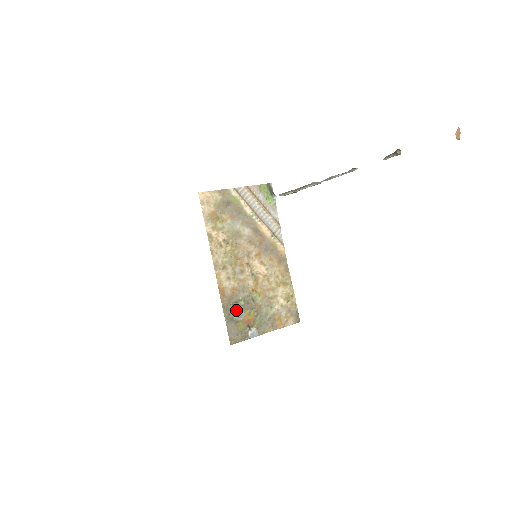
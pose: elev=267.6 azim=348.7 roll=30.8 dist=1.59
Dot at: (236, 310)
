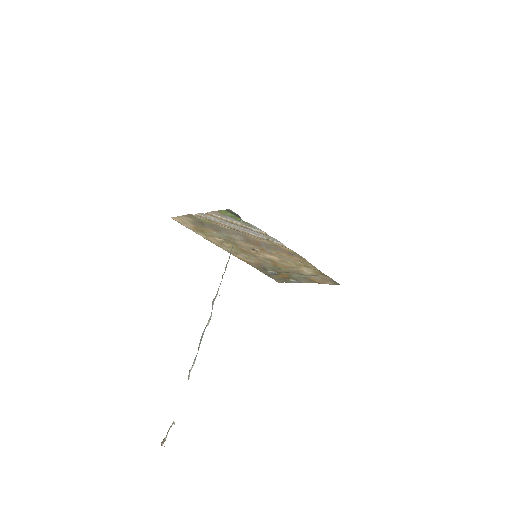
Dot at: (268, 271)
